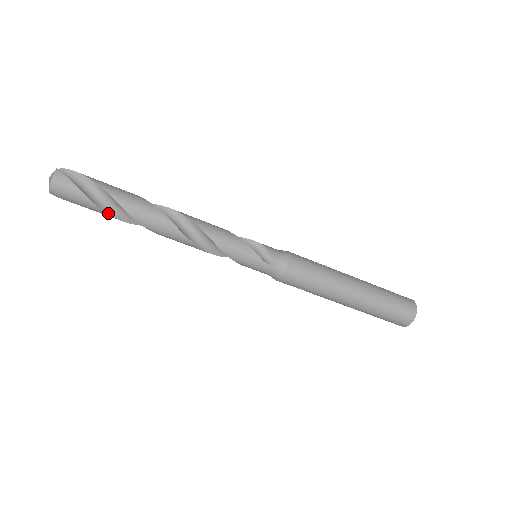
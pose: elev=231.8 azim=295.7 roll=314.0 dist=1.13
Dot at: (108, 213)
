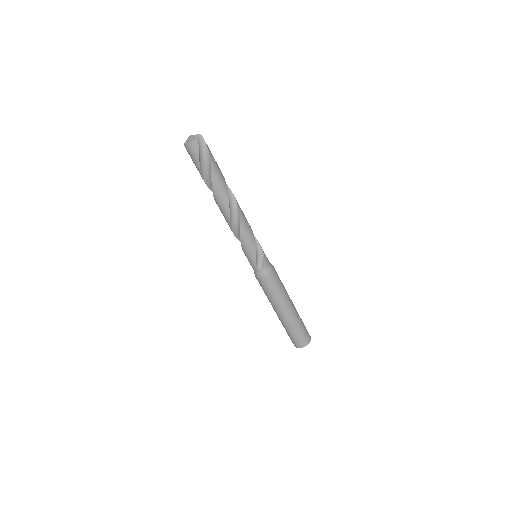
Dot at: (203, 178)
